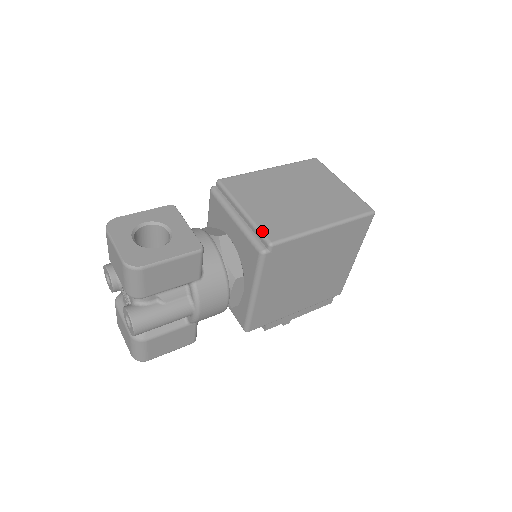
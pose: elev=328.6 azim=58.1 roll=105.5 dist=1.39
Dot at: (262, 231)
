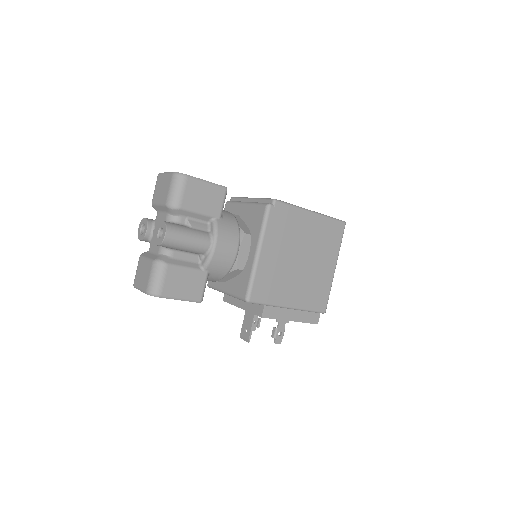
Dot at: (267, 198)
